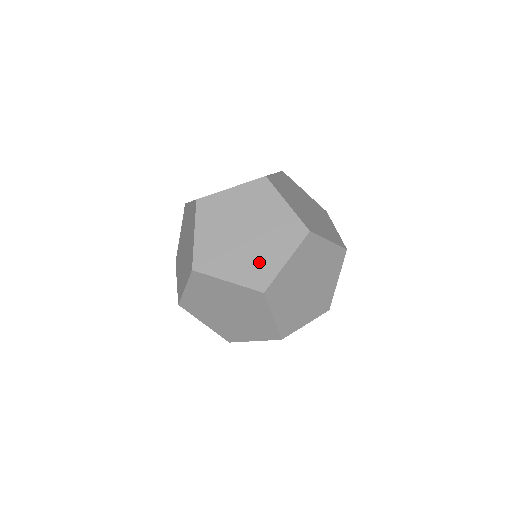
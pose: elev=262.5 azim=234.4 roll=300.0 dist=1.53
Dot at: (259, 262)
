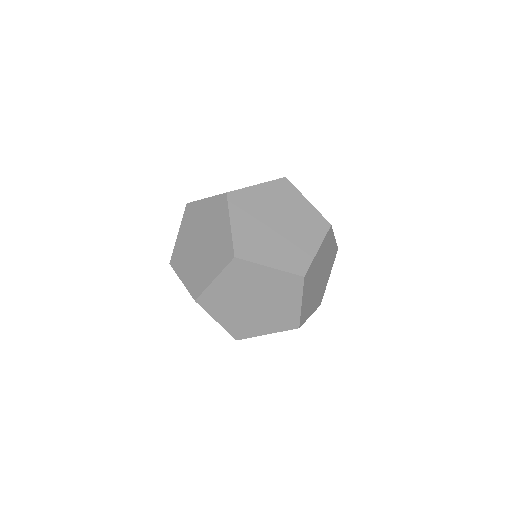
Dot at: (200, 273)
